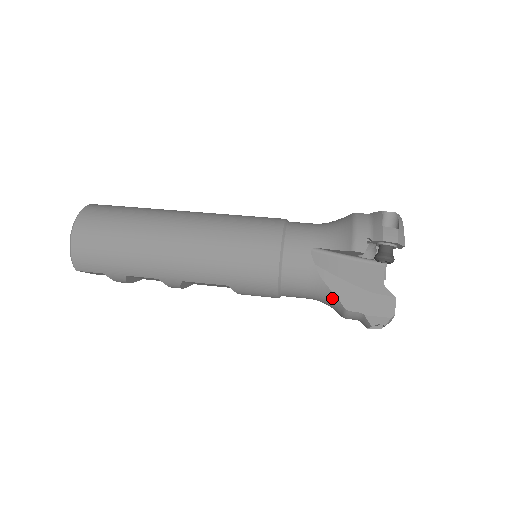
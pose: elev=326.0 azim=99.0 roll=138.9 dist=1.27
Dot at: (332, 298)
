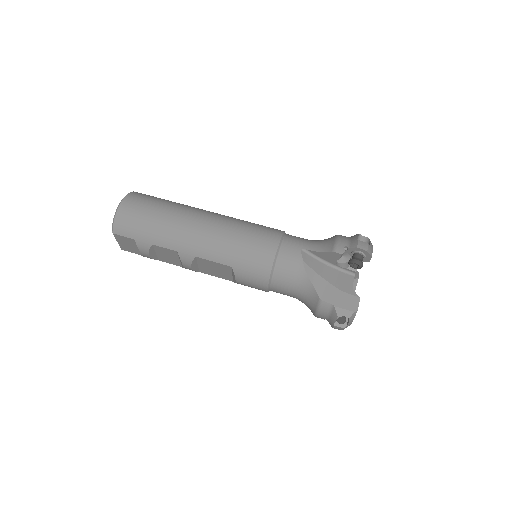
Dot at: (311, 290)
